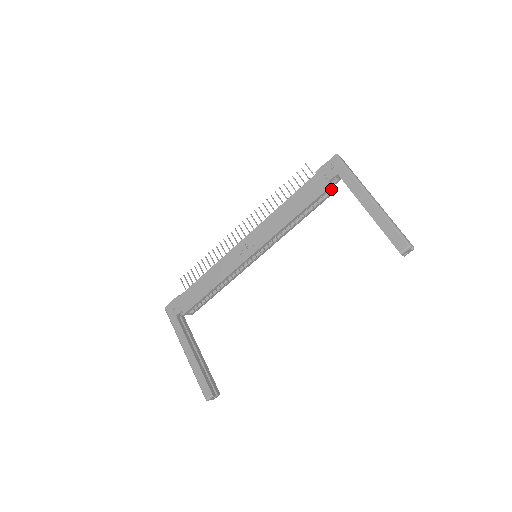
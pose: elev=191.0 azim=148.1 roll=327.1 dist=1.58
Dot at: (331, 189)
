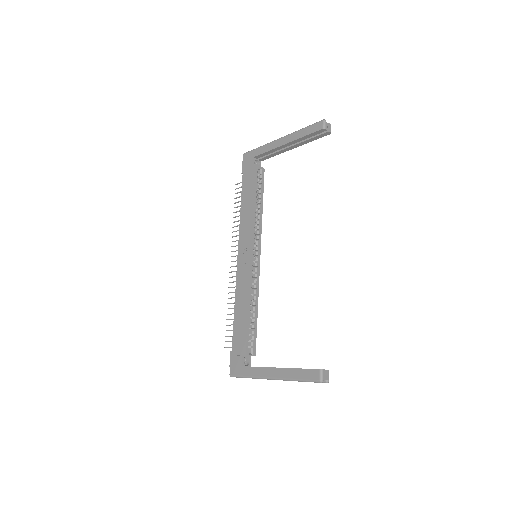
Dot at: (260, 170)
